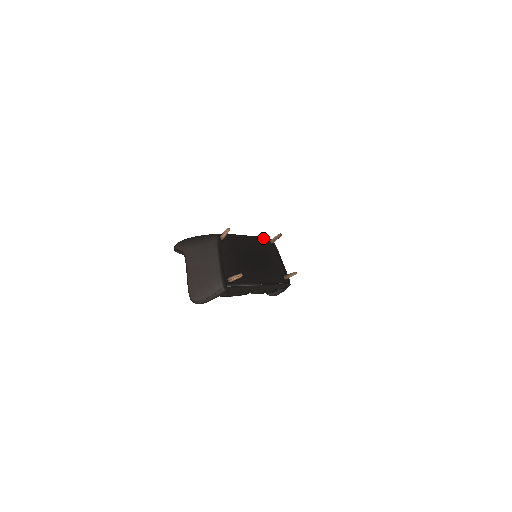
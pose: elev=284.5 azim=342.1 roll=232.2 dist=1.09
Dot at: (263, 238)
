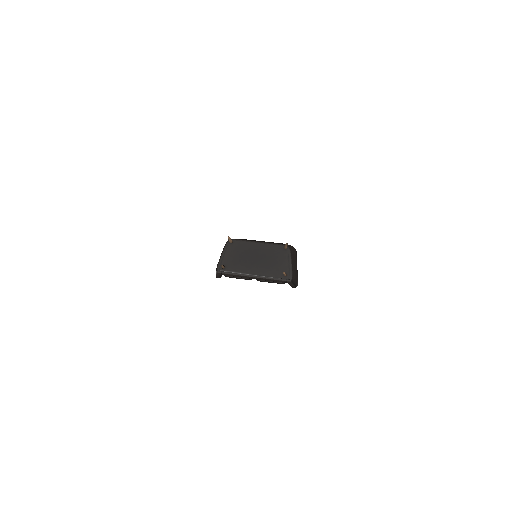
Dot at: (277, 244)
